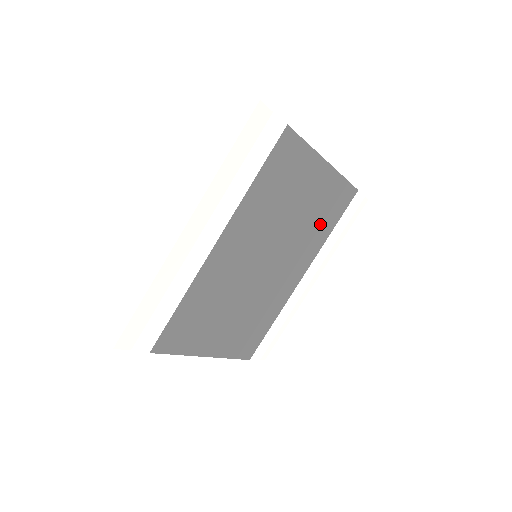
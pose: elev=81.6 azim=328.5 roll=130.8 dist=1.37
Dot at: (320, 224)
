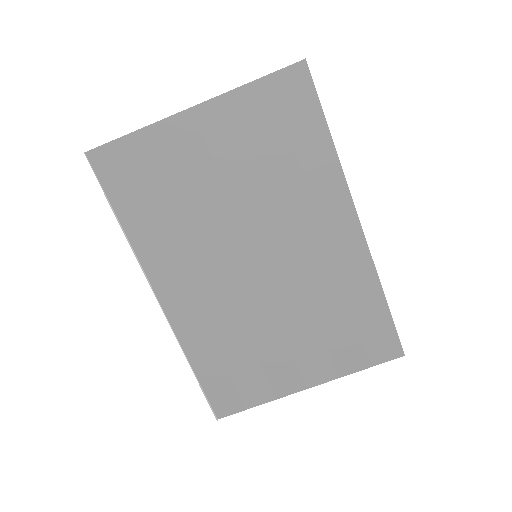
Dot at: (292, 155)
